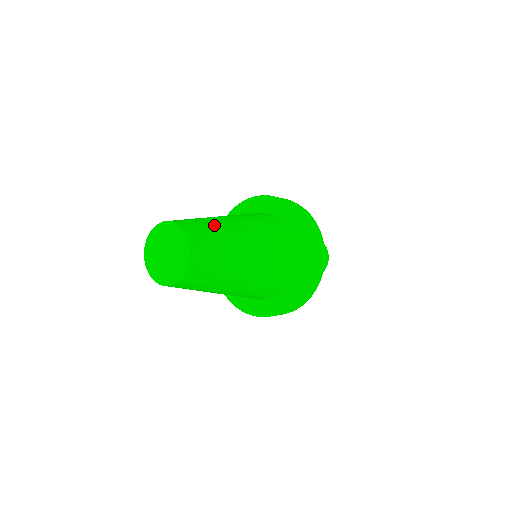
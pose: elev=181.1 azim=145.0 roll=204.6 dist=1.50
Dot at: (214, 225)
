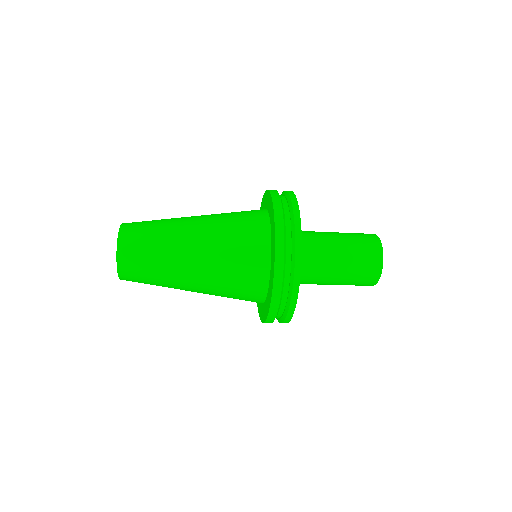
Dot at: (161, 222)
